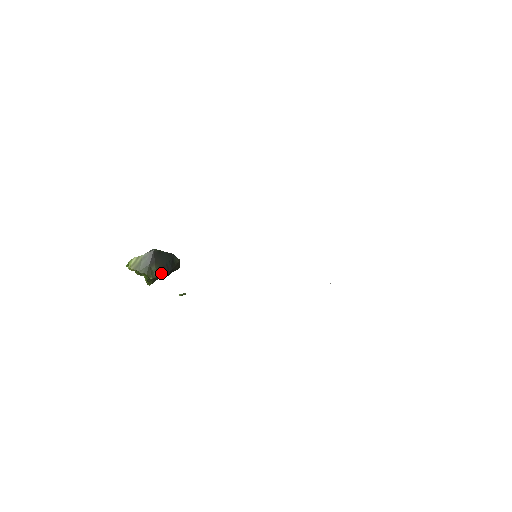
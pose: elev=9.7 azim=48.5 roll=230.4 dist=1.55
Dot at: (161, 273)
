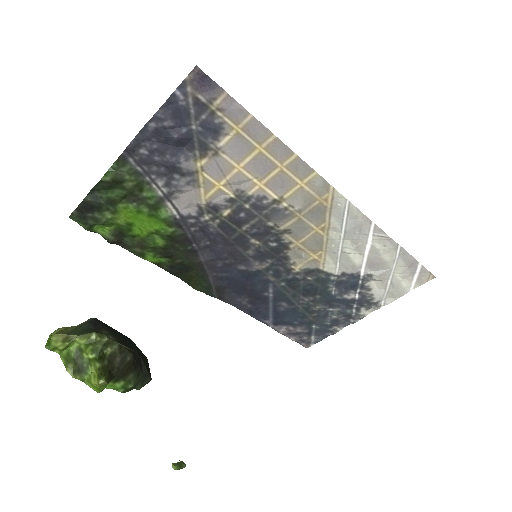
Dot at: (121, 343)
